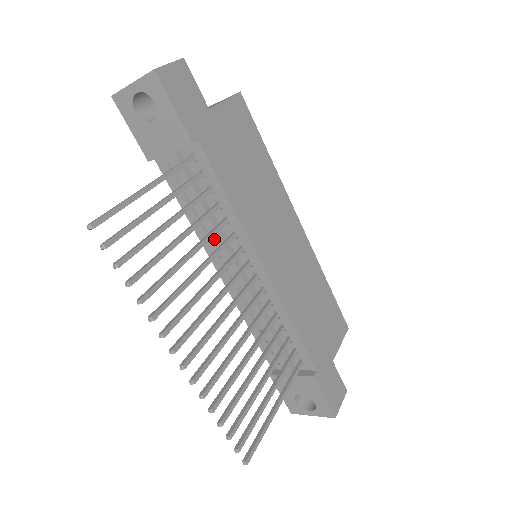
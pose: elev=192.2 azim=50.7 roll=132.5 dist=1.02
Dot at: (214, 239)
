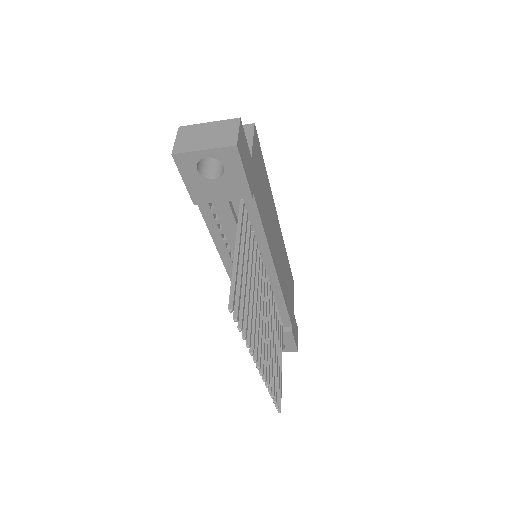
Dot at: occluded
